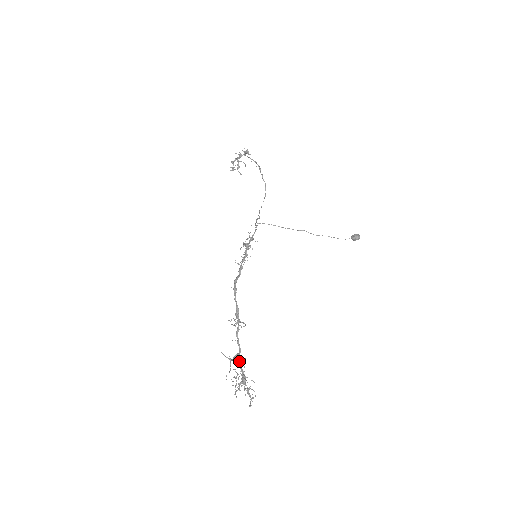
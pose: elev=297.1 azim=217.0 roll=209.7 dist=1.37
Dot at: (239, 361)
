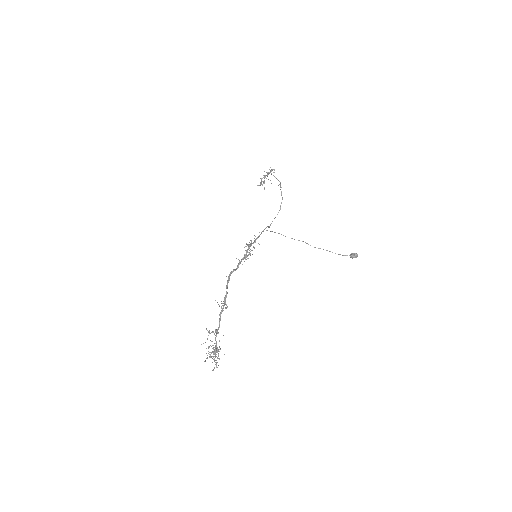
Dot at: (216, 335)
